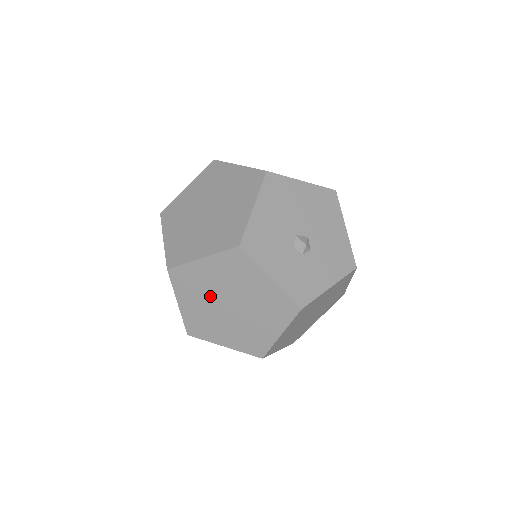
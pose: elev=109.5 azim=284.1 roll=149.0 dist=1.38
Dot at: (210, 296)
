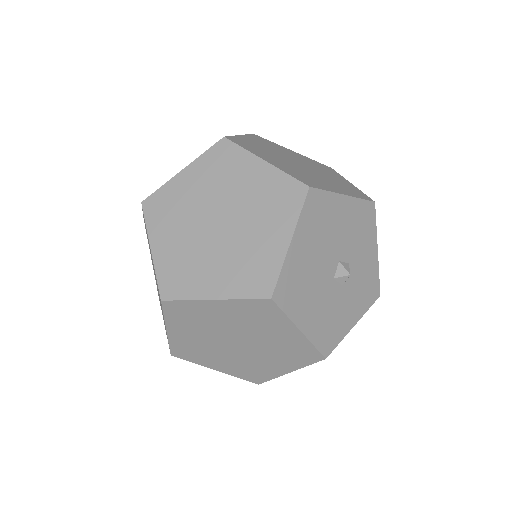
Dot at: occluded
